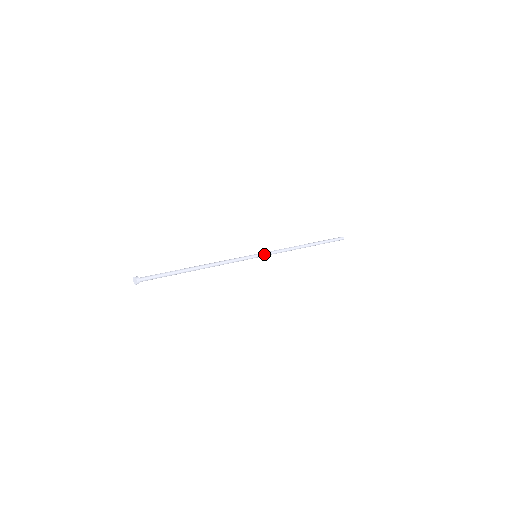
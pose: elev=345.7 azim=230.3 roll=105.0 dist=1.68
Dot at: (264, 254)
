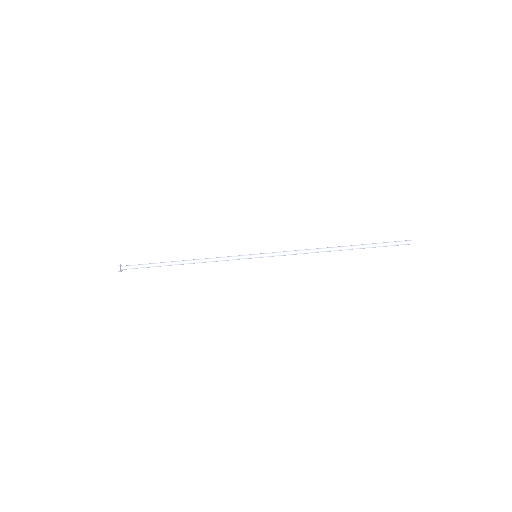
Dot at: (266, 253)
